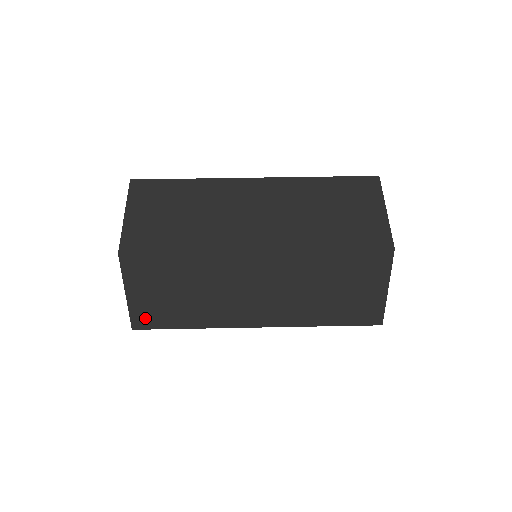
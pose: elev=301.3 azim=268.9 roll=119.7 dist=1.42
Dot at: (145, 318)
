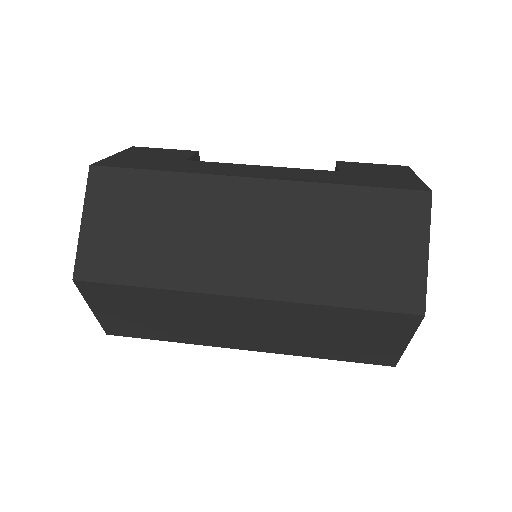
Dot at: (119, 329)
